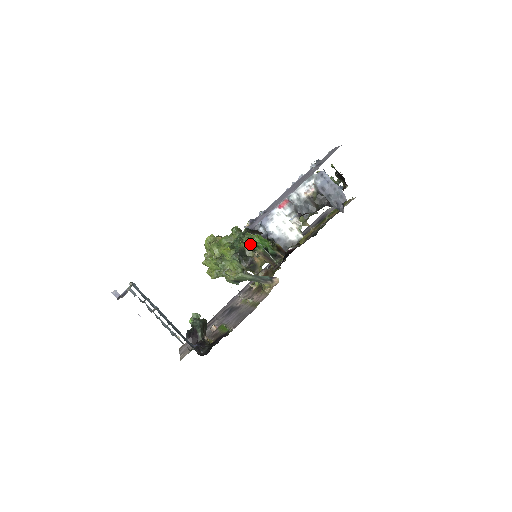
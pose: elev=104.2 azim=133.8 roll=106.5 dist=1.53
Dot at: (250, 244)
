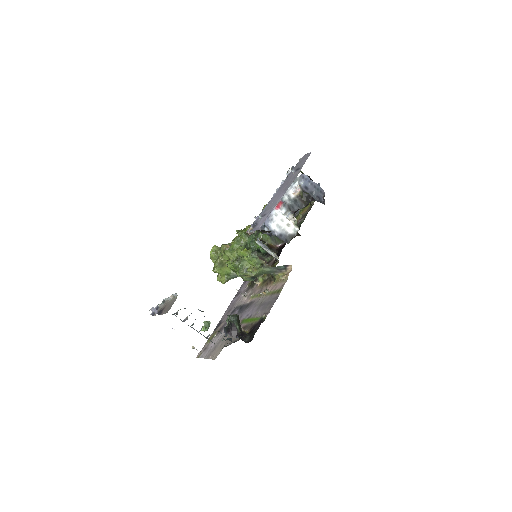
Dot at: occluded
